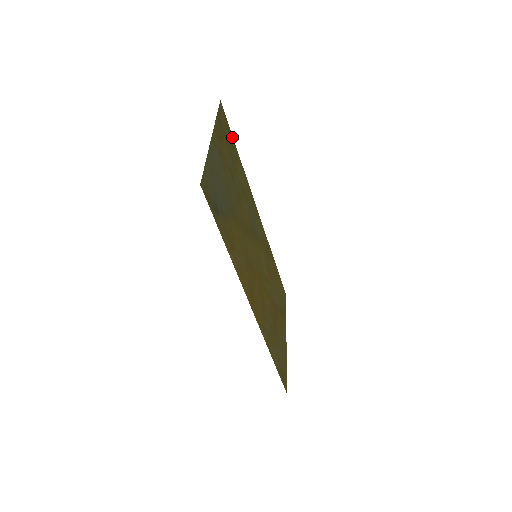
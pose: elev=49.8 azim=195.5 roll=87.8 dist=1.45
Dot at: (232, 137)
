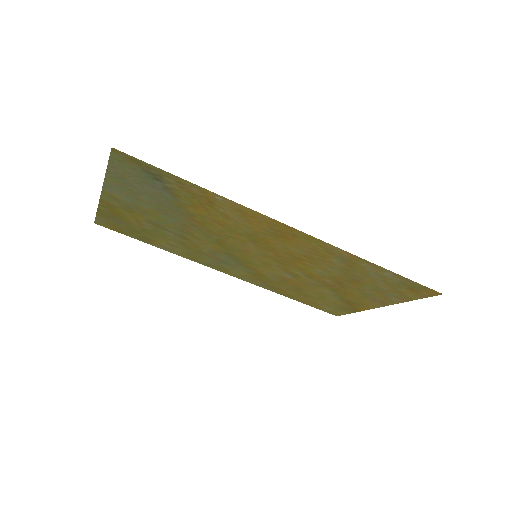
Dot at: (134, 238)
